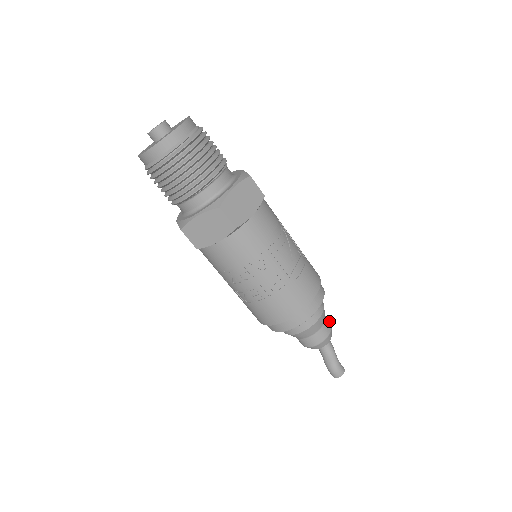
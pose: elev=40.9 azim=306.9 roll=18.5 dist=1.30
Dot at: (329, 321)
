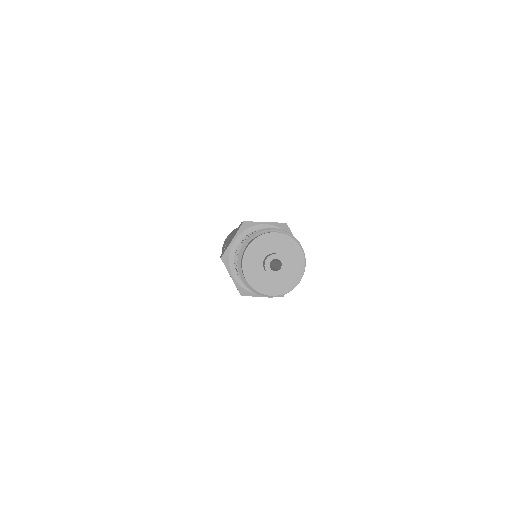
Dot at: occluded
